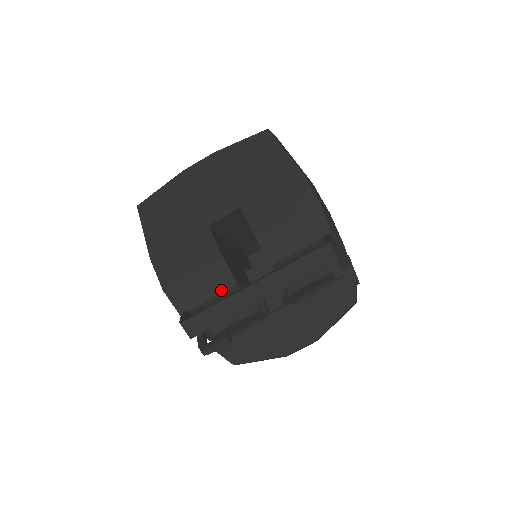
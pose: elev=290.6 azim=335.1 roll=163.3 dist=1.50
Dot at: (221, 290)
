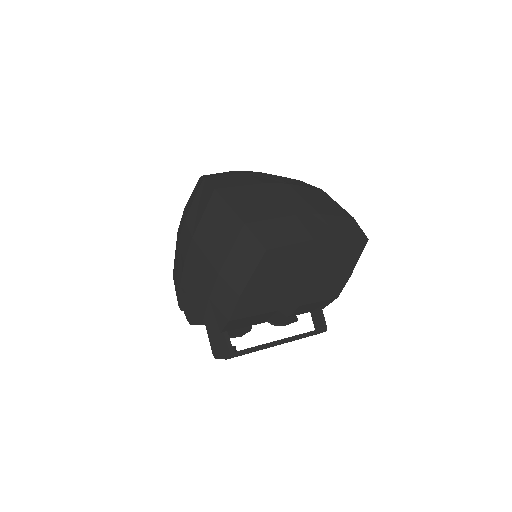
Dot at: (255, 324)
